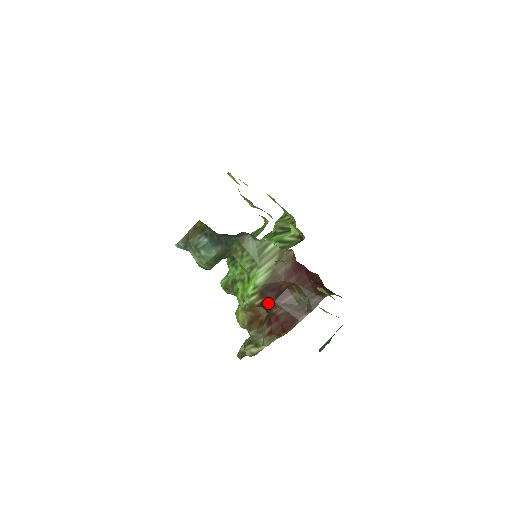
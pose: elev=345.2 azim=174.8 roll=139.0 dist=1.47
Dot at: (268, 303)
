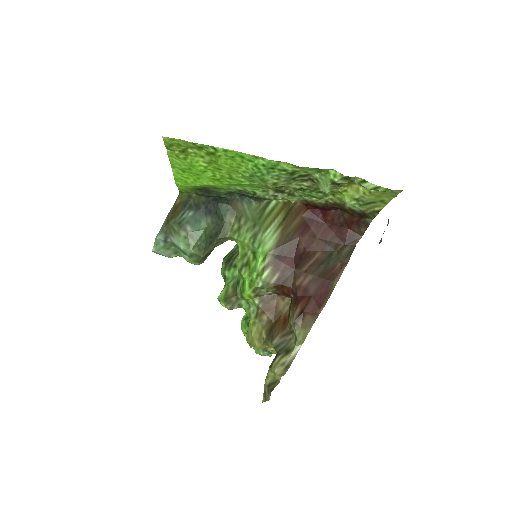
Dot at: (287, 276)
